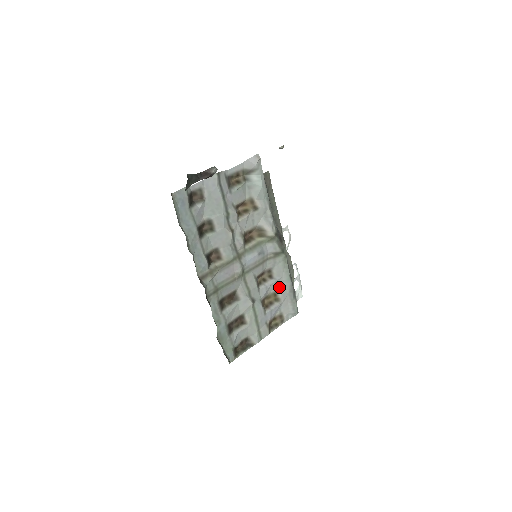
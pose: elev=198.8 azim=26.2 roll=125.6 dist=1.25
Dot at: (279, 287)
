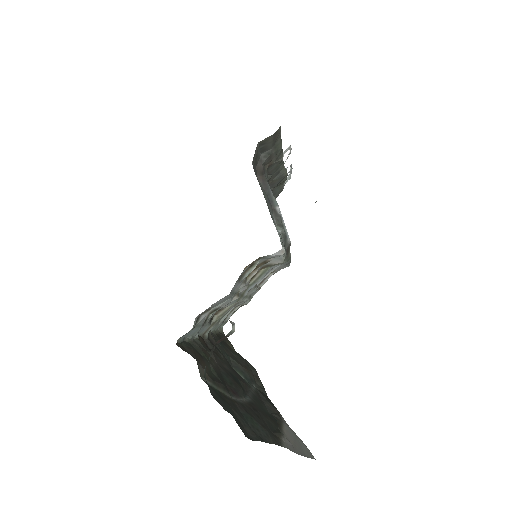
Dot at: (276, 268)
